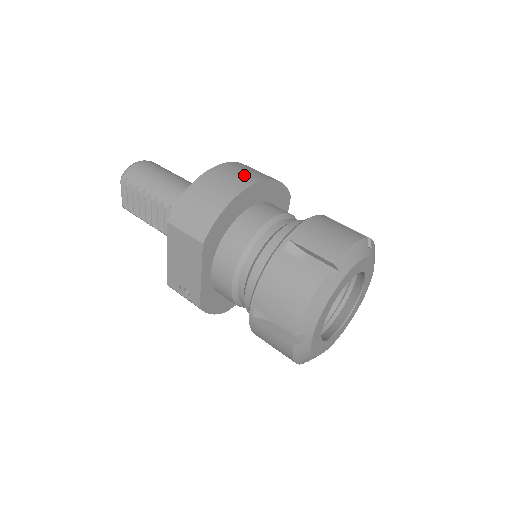
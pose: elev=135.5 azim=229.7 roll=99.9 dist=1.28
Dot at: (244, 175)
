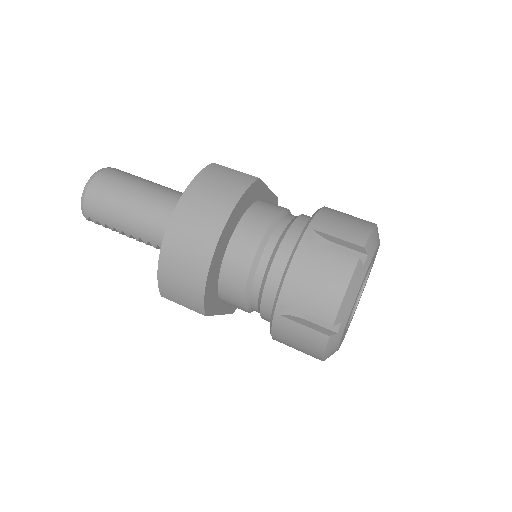
Dot at: (201, 231)
